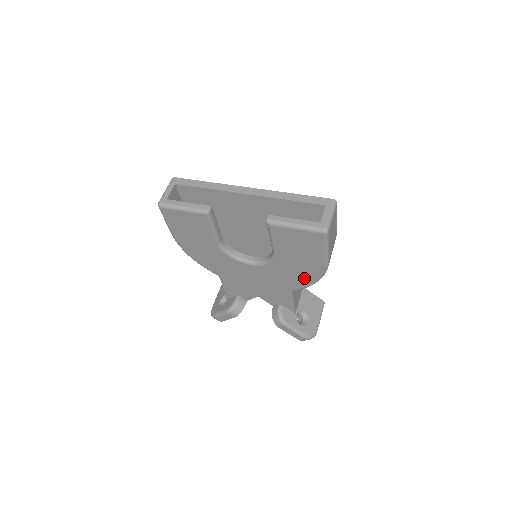
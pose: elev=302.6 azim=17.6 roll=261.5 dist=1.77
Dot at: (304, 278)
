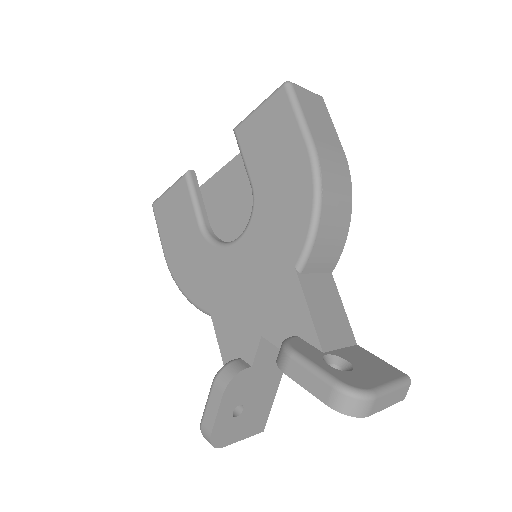
Dot at: (298, 212)
